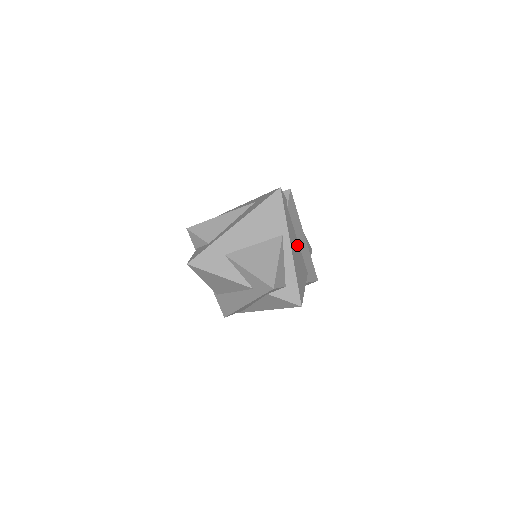
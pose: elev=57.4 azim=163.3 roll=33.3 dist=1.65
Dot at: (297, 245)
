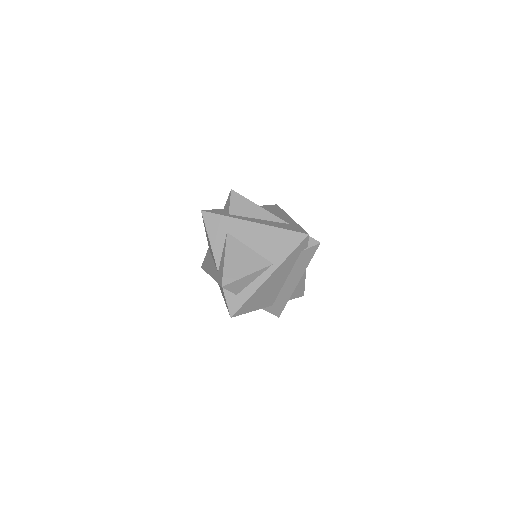
Dot at: (282, 281)
